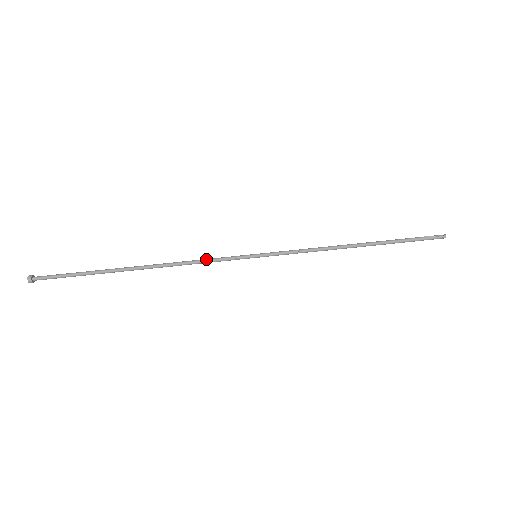
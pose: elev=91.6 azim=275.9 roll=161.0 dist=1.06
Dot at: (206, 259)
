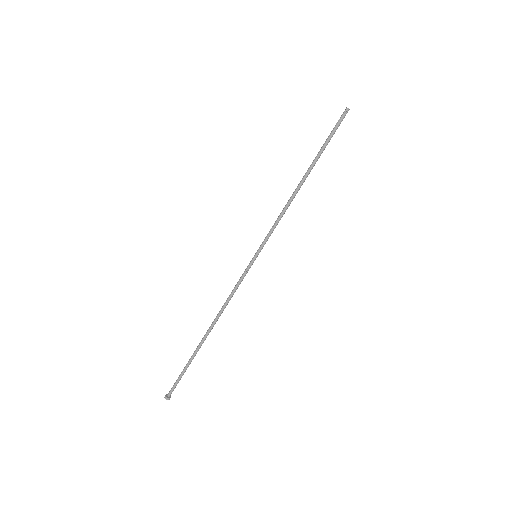
Dot at: (233, 289)
